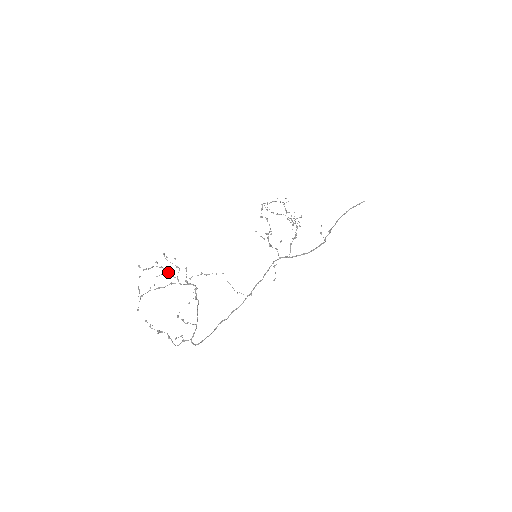
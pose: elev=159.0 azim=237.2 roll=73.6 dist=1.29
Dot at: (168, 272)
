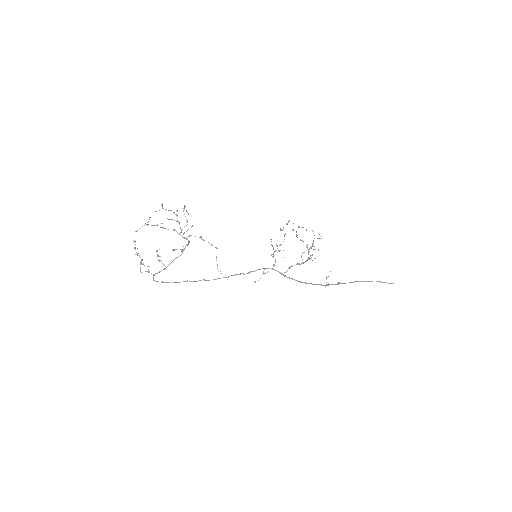
Dot at: (179, 222)
